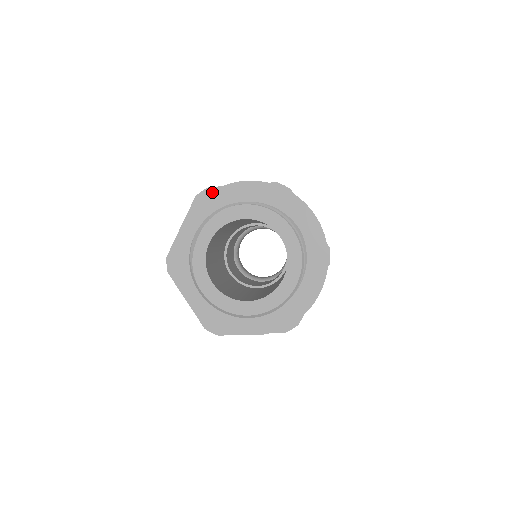
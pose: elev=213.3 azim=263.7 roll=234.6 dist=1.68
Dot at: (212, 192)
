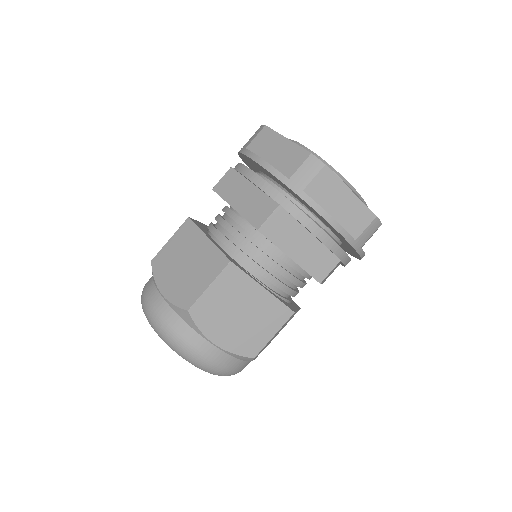
Dot at: occluded
